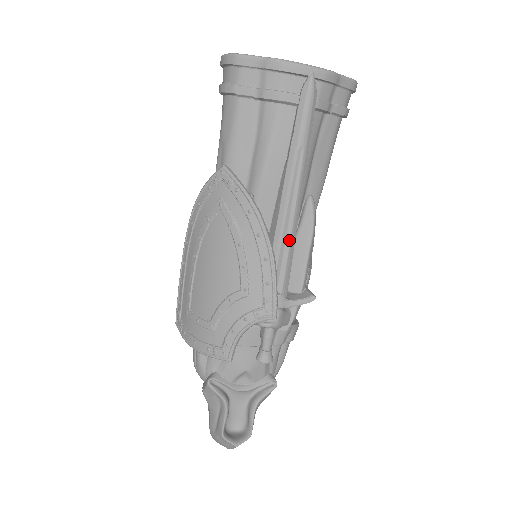
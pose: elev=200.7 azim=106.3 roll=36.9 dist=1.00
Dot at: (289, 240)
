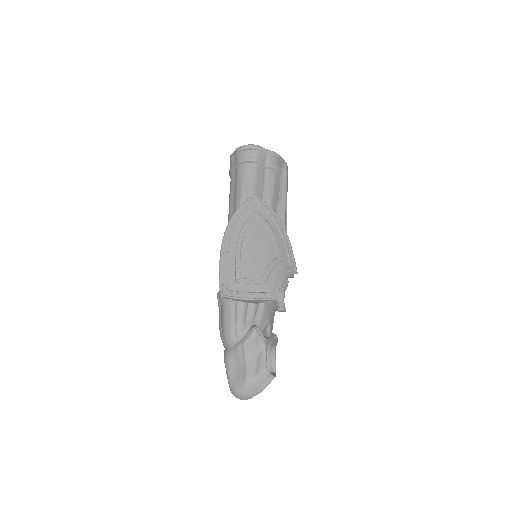
Dot at: occluded
